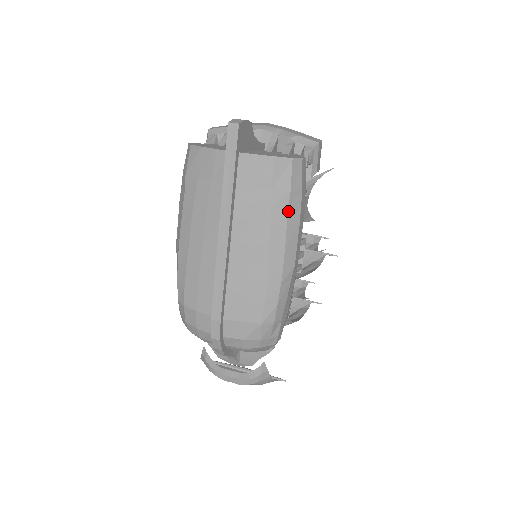
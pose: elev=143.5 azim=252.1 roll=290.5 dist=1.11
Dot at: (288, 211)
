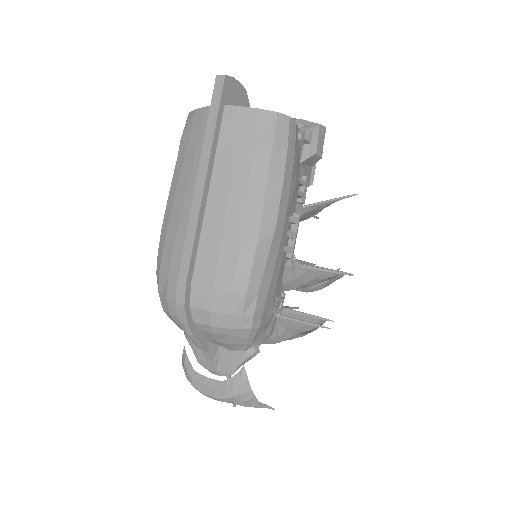
Dot at: (269, 165)
